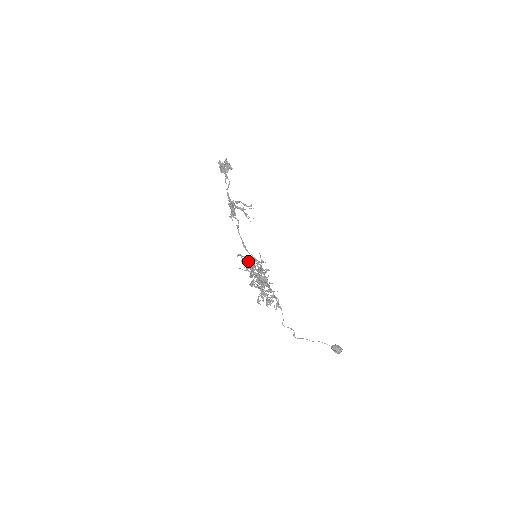
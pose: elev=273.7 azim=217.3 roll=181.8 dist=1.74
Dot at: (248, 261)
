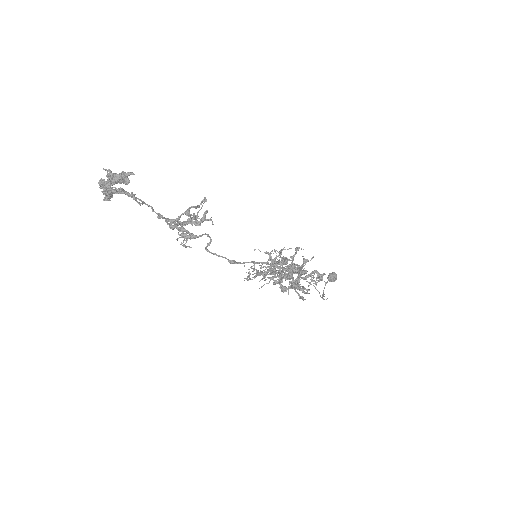
Dot at: (276, 262)
